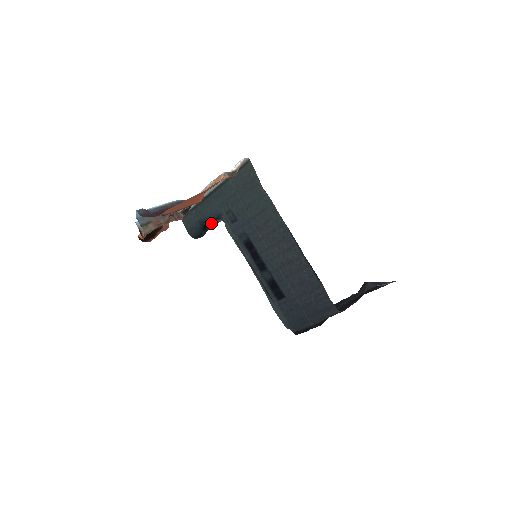
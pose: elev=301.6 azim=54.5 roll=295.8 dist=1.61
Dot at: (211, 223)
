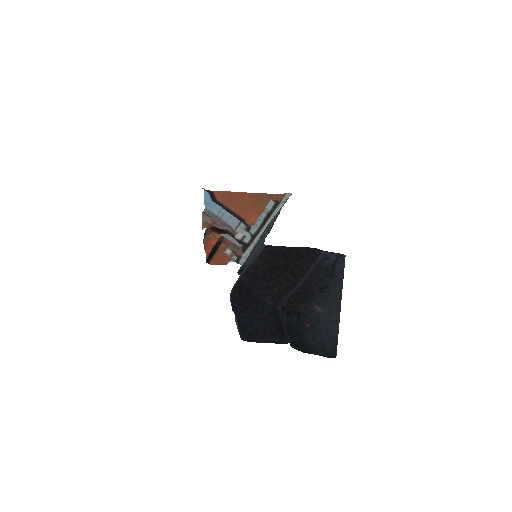
Dot at: occluded
